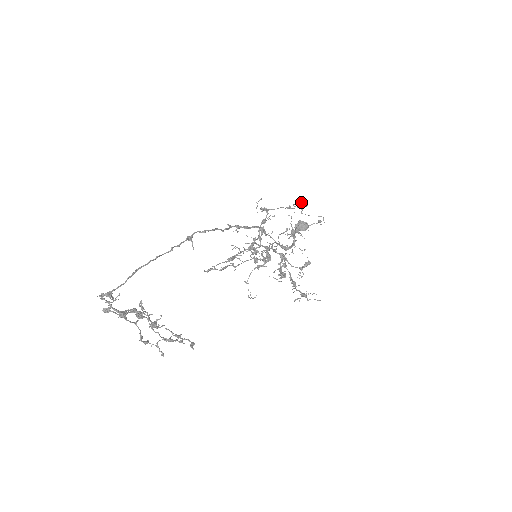
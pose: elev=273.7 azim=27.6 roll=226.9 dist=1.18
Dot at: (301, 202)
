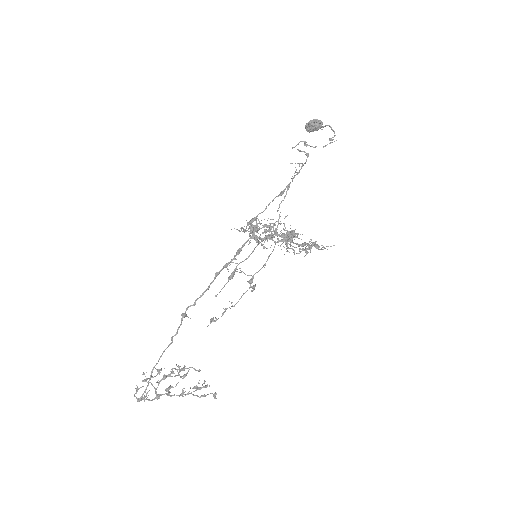
Dot at: (298, 163)
